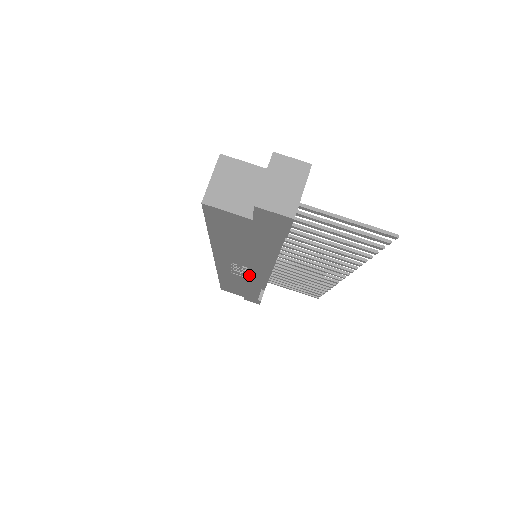
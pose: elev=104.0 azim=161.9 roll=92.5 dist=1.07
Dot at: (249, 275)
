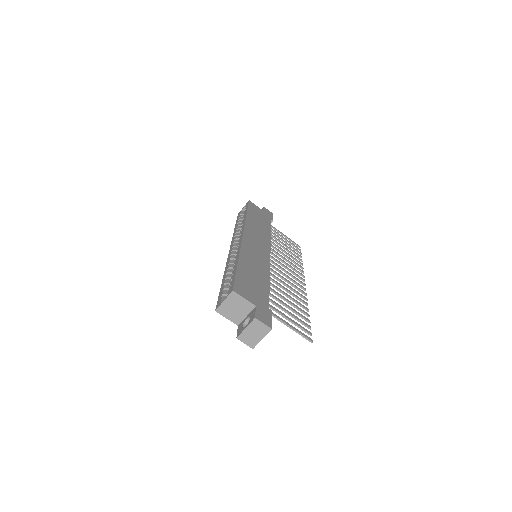
Dot at: occluded
